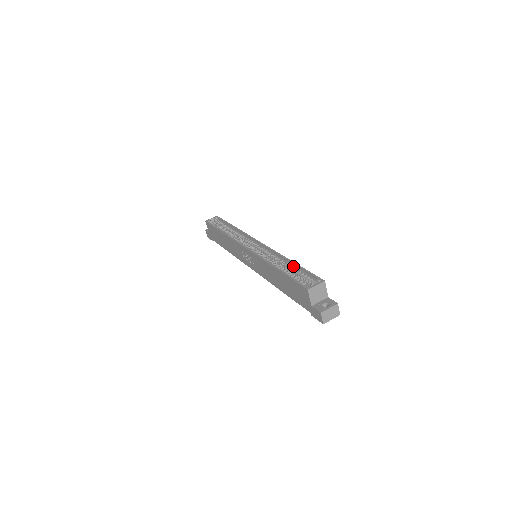
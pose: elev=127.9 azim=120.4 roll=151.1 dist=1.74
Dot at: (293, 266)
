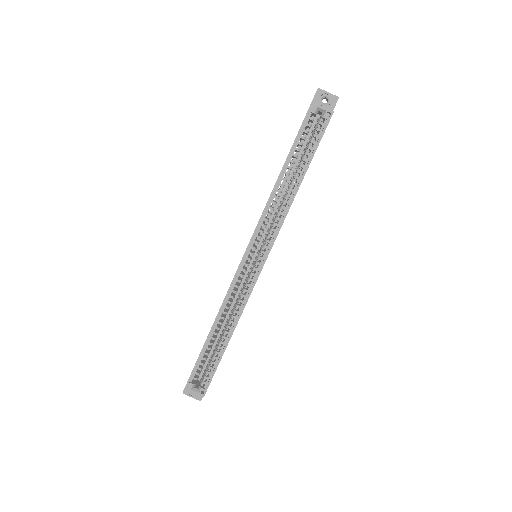
Dot at: (223, 345)
